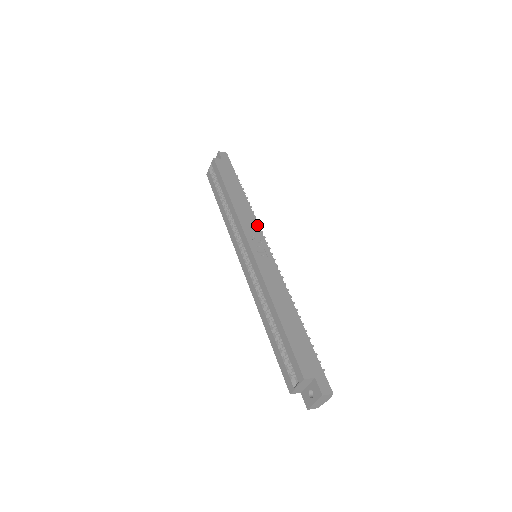
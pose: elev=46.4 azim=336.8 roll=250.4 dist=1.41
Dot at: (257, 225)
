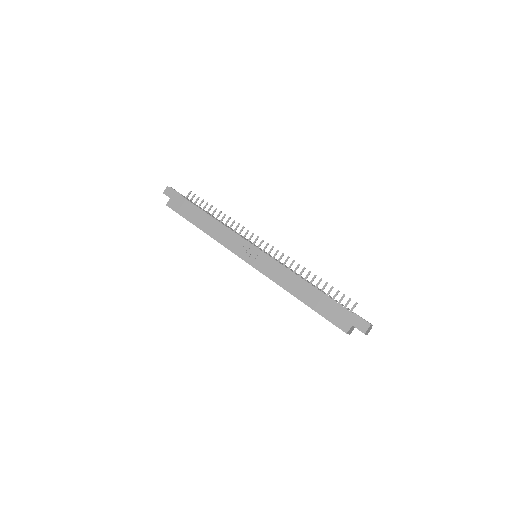
Dot at: (236, 235)
